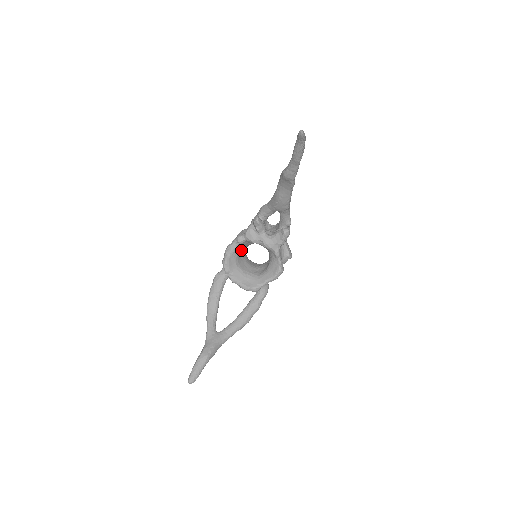
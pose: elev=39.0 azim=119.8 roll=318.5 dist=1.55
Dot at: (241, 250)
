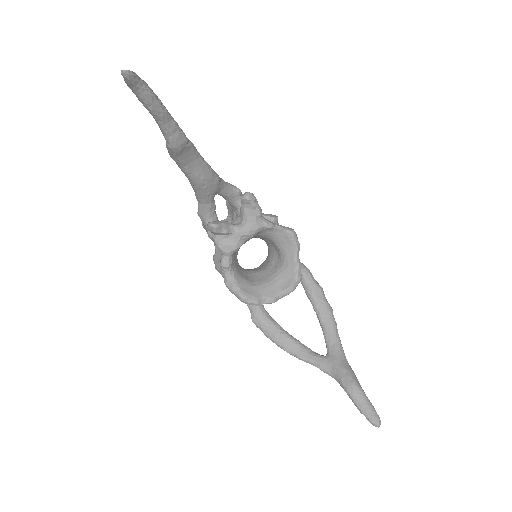
Dot at: (239, 271)
